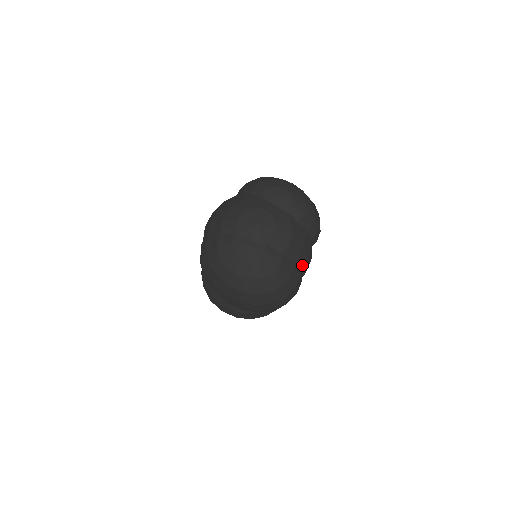
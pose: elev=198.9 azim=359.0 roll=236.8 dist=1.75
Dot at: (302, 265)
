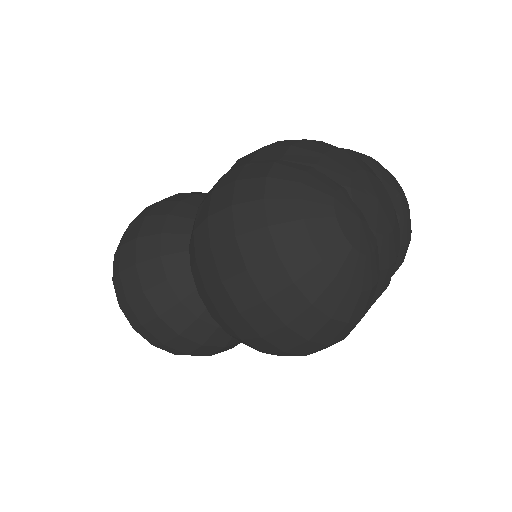
Dot at: occluded
